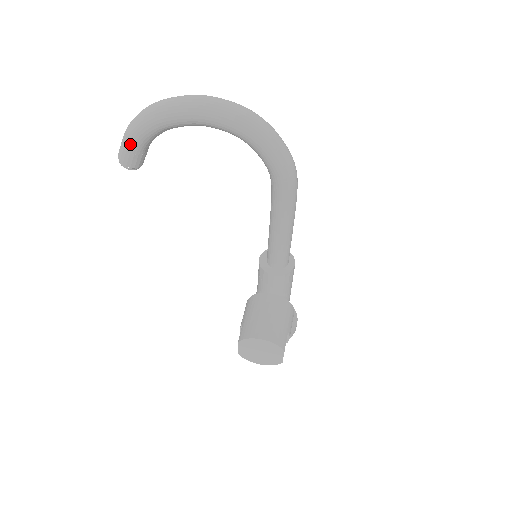
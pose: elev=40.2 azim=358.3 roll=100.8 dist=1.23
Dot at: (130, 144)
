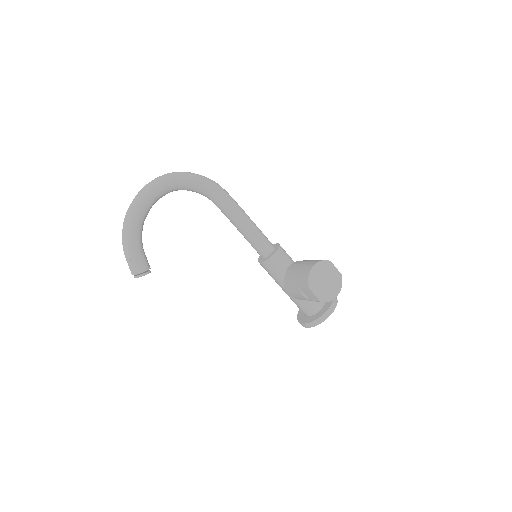
Dot at: (134, 252)
